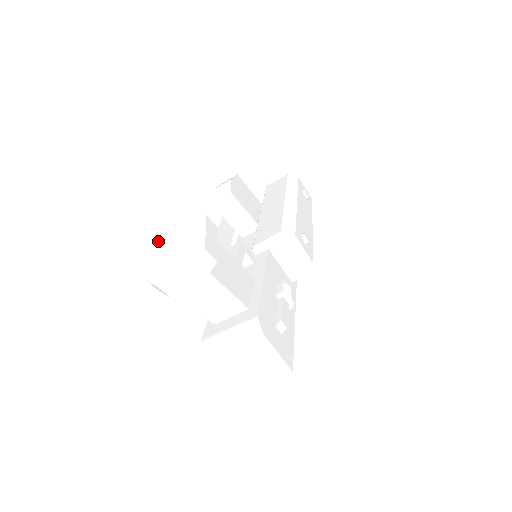
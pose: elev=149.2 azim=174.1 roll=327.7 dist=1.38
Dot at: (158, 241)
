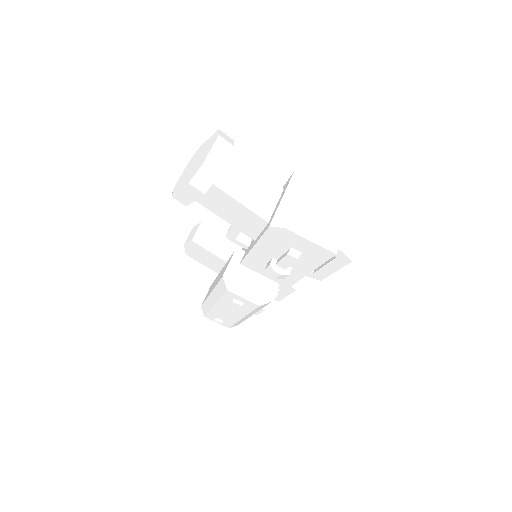
Dot at: (175, 190)
